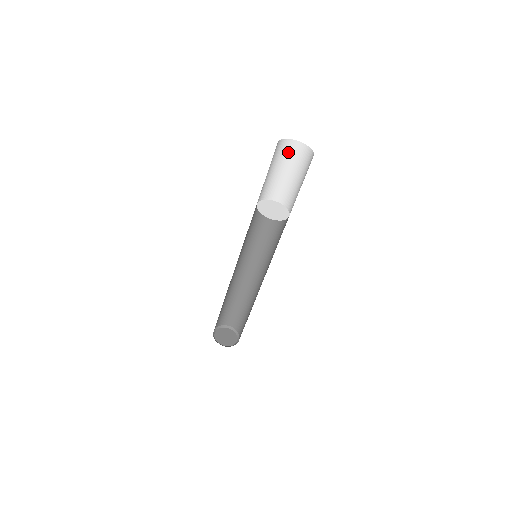
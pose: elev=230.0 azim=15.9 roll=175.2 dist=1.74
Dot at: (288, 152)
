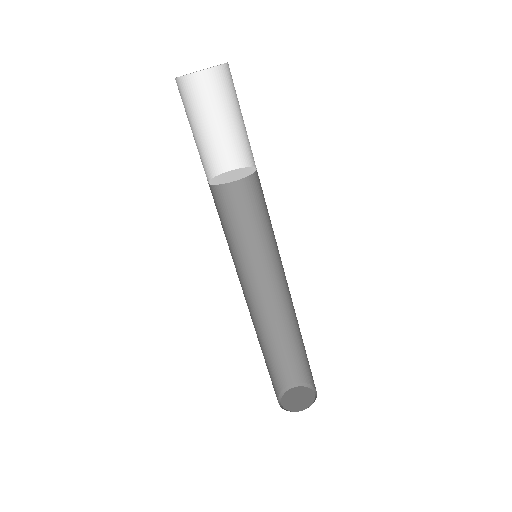
Dot at: (211, 90)
